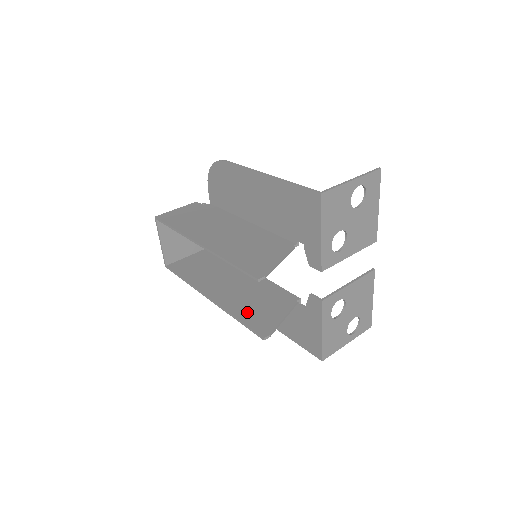
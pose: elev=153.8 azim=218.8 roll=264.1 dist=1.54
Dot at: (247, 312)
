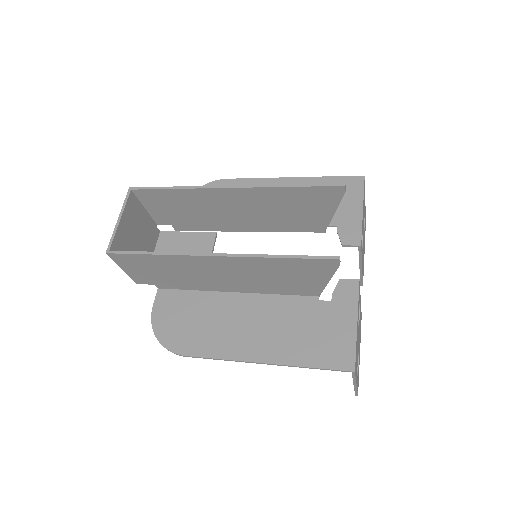
Dot at: (284, 263)
